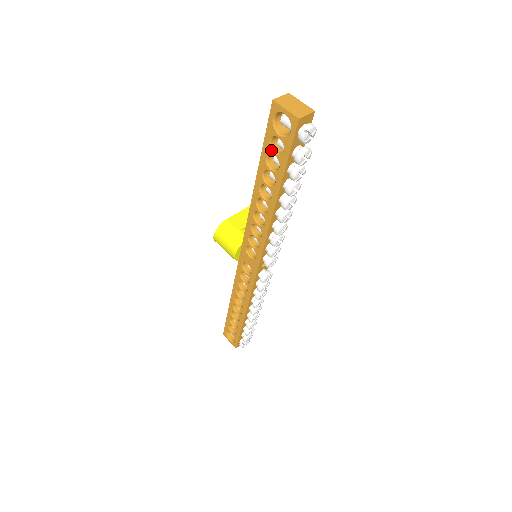
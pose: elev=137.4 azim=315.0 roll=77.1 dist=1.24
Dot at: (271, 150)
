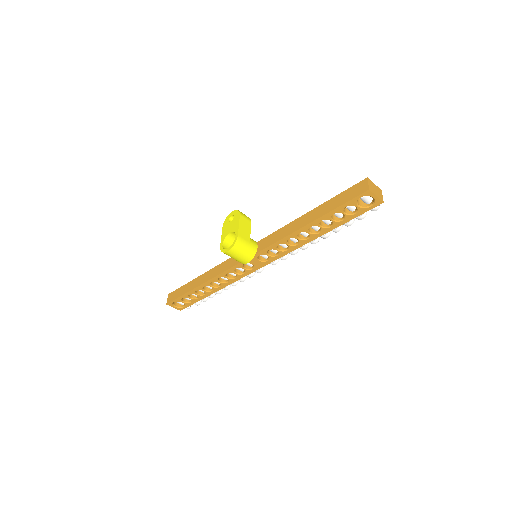
Dot at: (343, 211)
